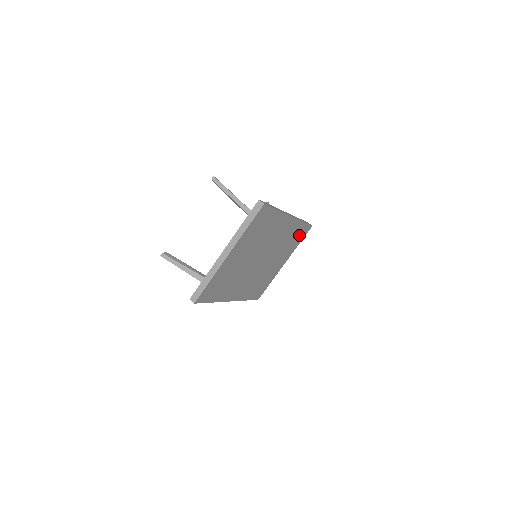
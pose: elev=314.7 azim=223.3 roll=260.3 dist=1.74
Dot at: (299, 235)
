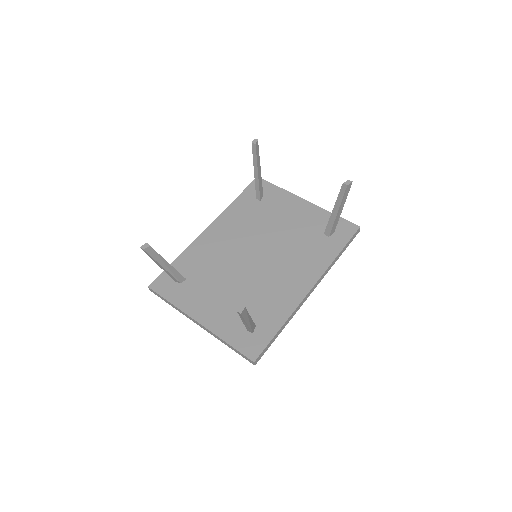
Dot at: occluded
